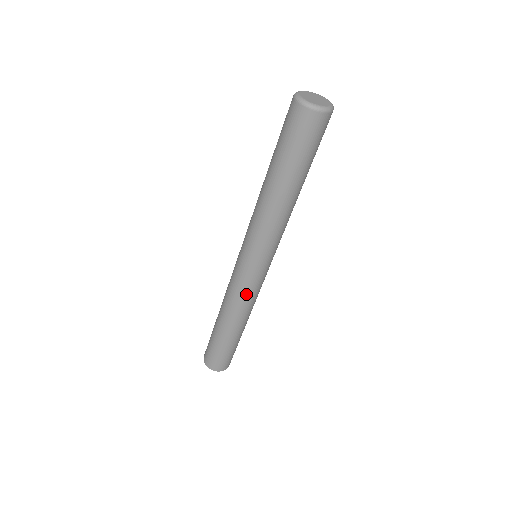
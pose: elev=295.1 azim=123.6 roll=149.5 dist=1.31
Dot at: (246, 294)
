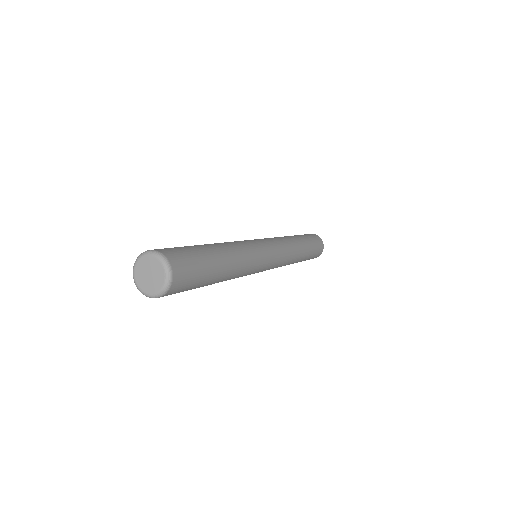
Dot at: occluded
